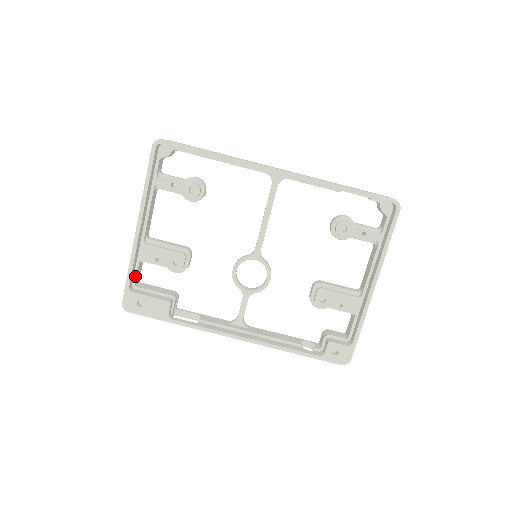
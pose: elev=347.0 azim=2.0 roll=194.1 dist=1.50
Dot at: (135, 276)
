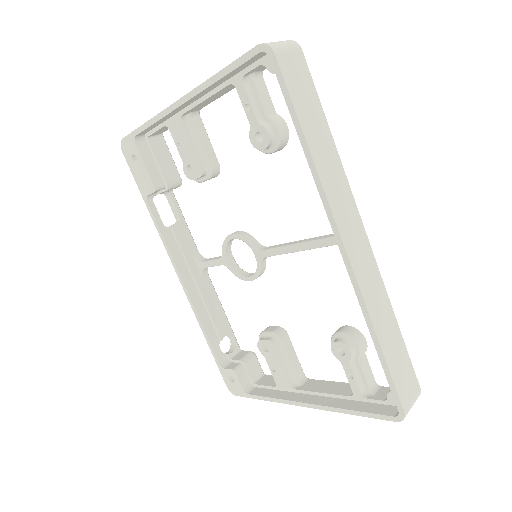
Dot at: (153, 131)
